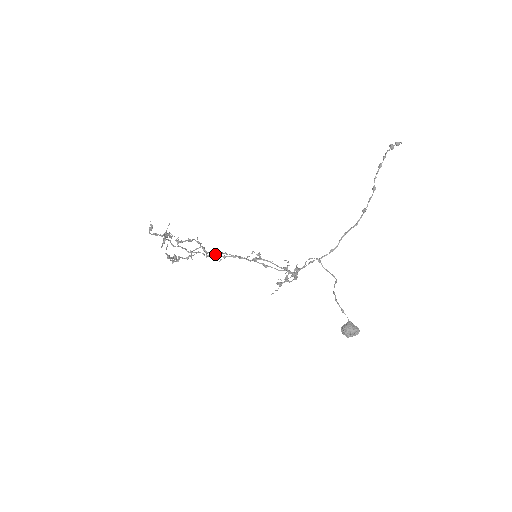
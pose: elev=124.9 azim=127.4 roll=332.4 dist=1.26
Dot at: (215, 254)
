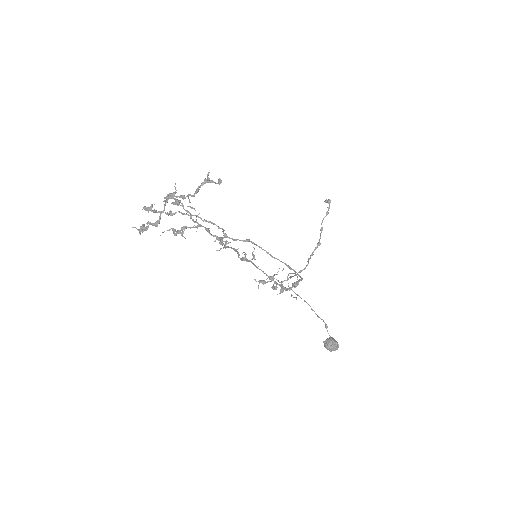
Dot at: (243, 240)
